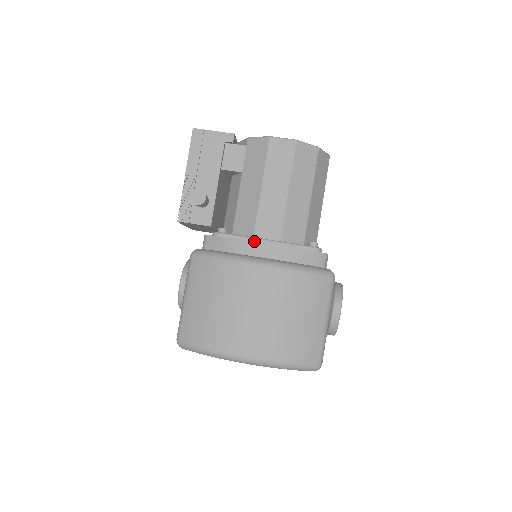
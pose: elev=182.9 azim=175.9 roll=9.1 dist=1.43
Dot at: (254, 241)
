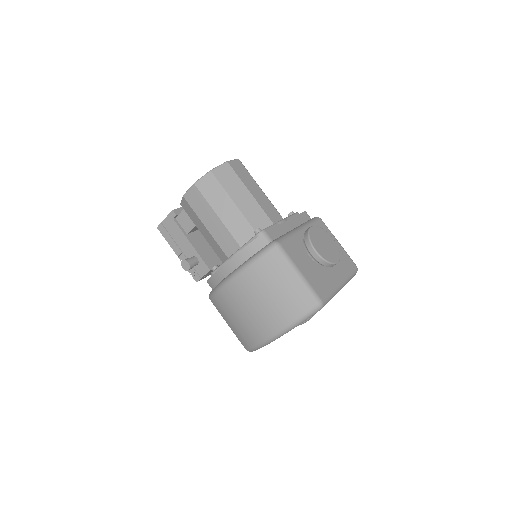
Dot at: (220, 267)
